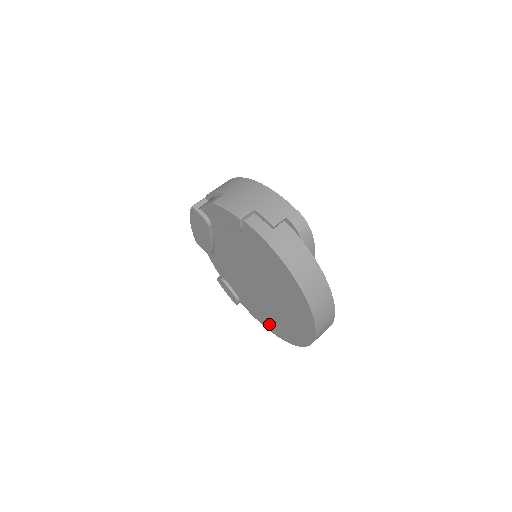
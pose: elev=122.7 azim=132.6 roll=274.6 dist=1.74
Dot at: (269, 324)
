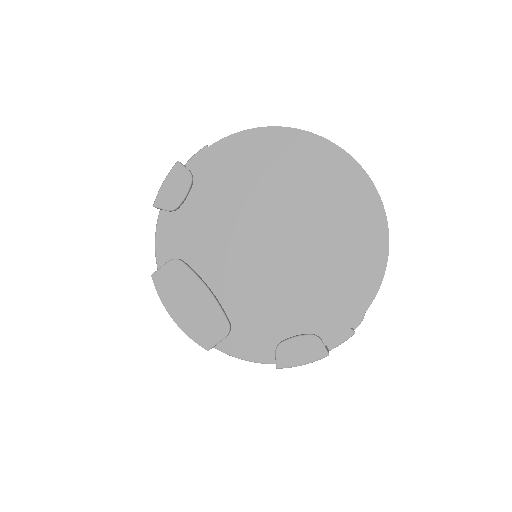
Dot at: (358, 281)
